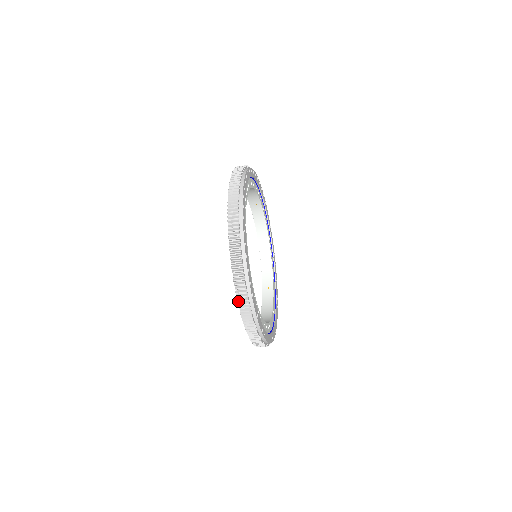
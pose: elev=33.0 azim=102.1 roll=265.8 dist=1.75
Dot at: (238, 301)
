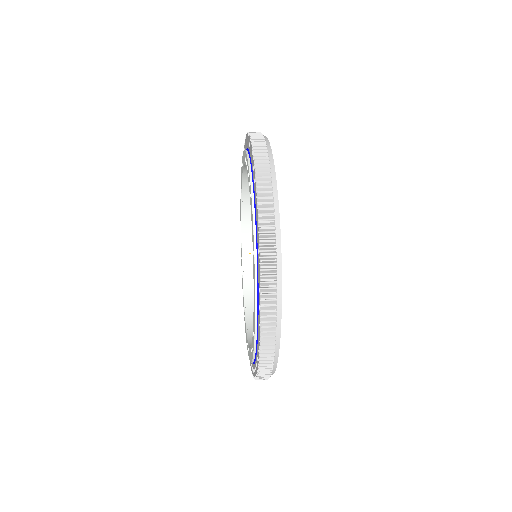
Dot at: occluded
